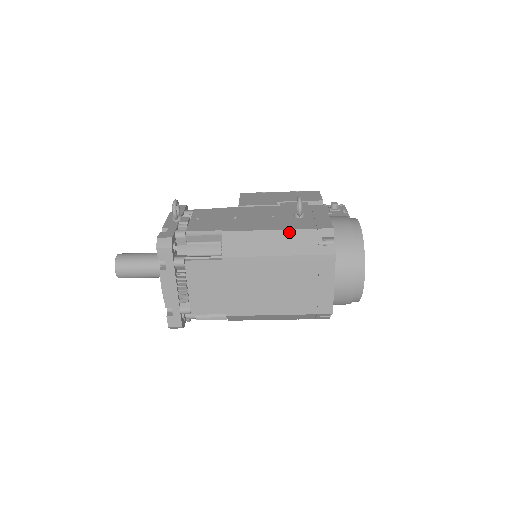
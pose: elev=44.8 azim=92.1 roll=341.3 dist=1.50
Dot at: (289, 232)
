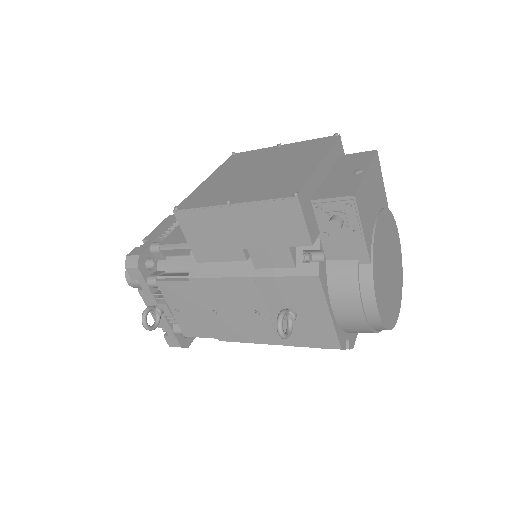
Dot at: occluded
